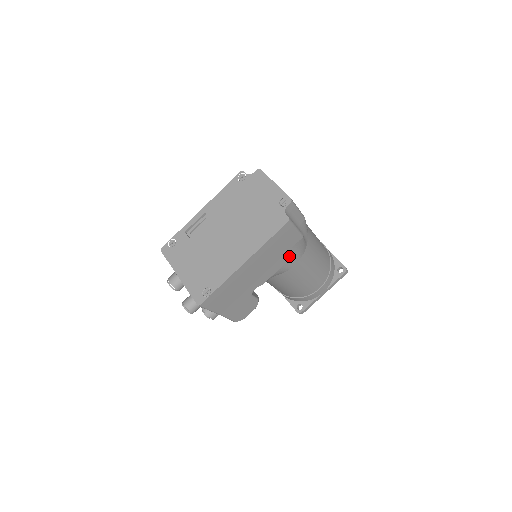
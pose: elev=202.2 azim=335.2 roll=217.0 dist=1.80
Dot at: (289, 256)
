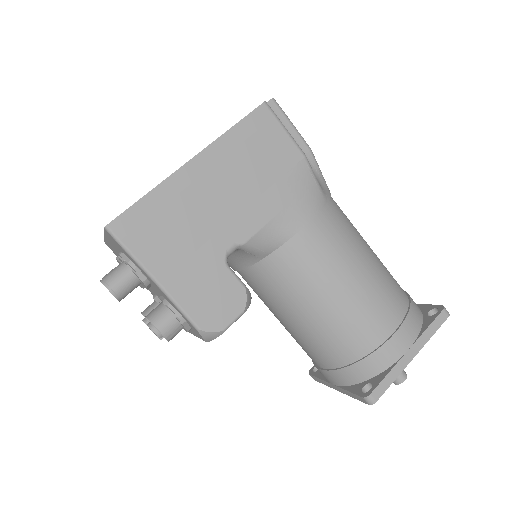
Dot at: (288, 192)
